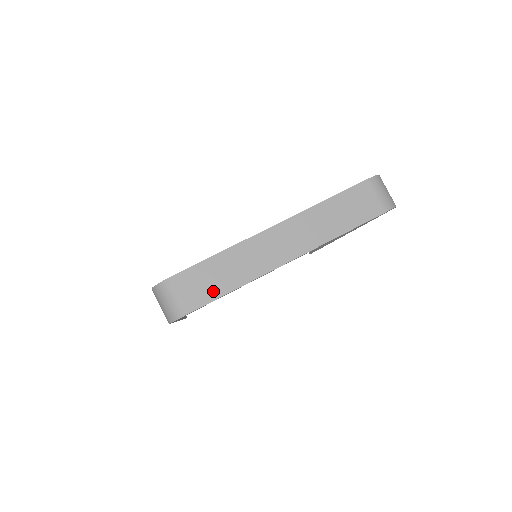
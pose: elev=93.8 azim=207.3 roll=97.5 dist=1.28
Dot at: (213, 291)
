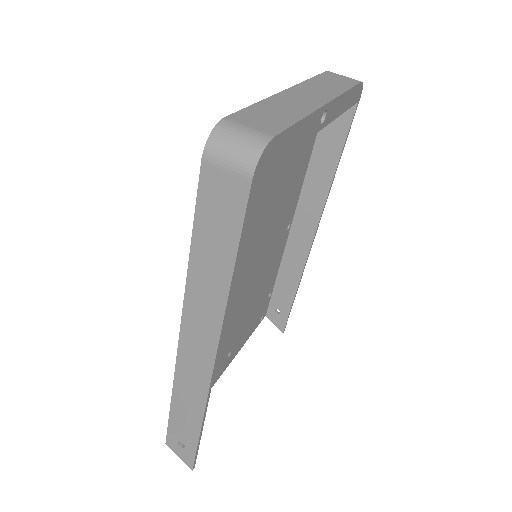
Dot at: (280, 122)
